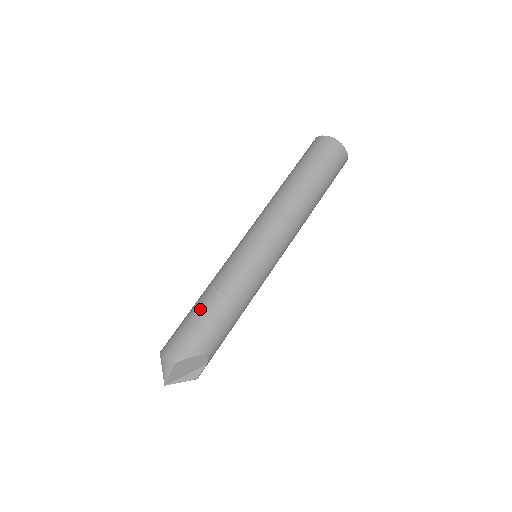
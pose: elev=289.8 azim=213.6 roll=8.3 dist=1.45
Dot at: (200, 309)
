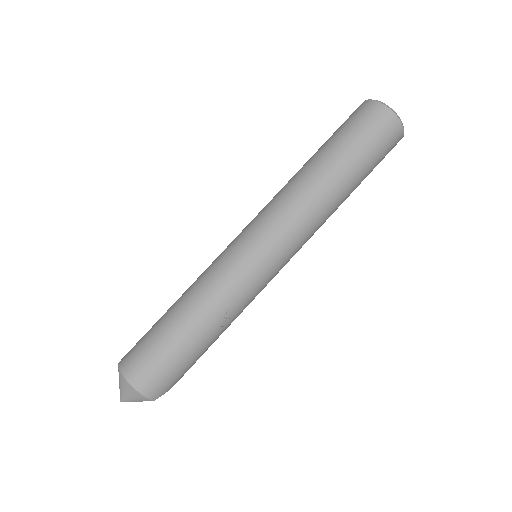
Dot at: (193, 342)
